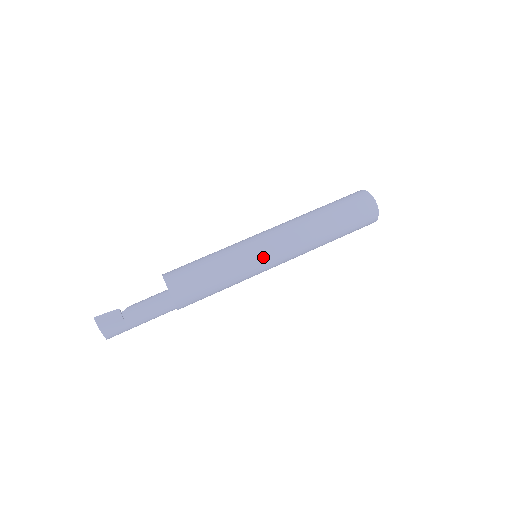
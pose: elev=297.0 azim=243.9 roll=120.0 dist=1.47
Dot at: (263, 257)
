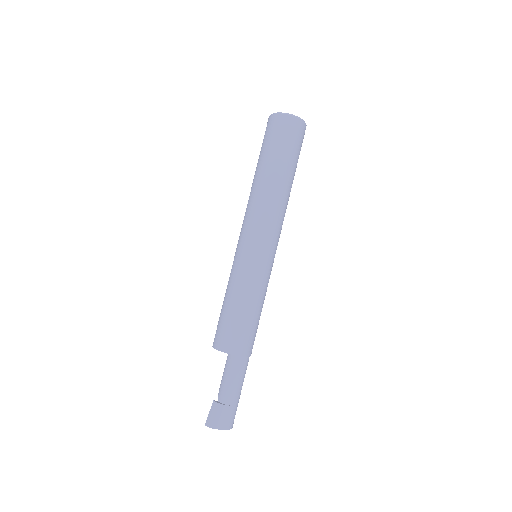
Dot at: (257, 253)
